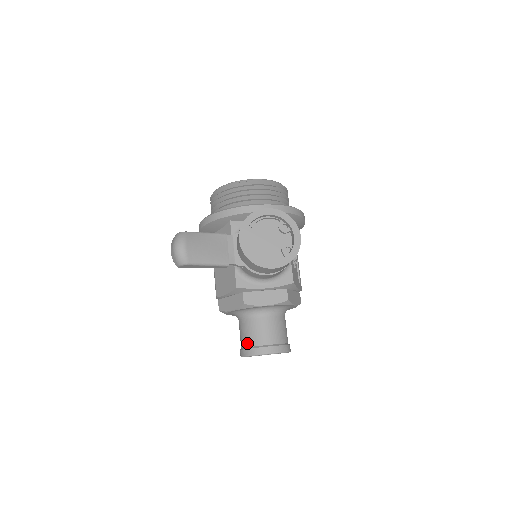
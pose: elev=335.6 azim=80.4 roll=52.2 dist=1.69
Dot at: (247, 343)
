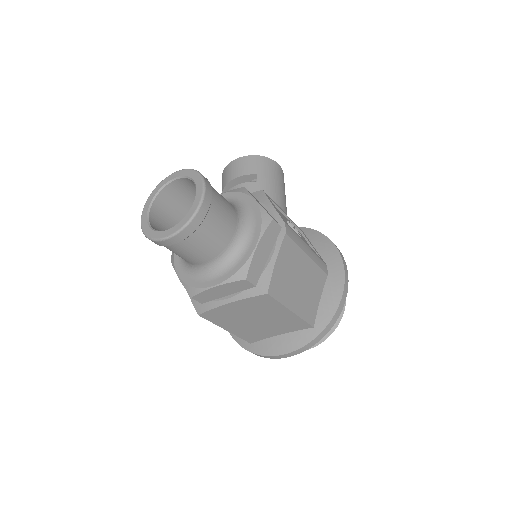
Dot at: occluded
